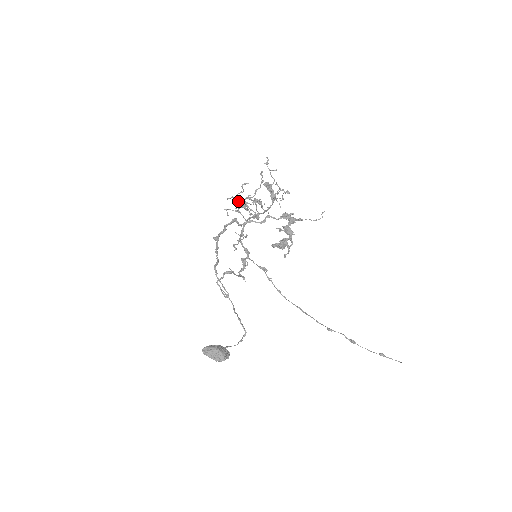
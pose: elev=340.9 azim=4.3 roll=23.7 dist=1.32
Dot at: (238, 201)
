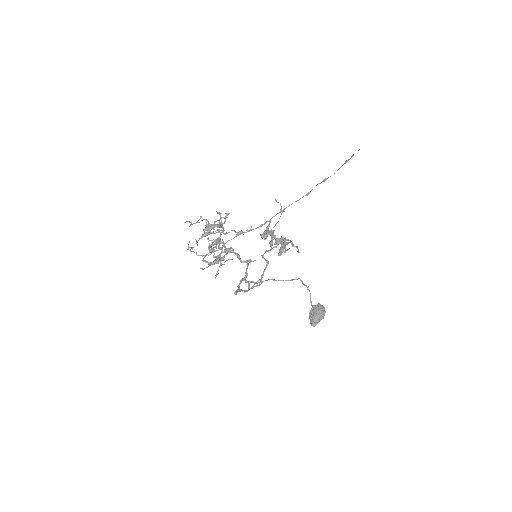
Dot at: (214, 264)
